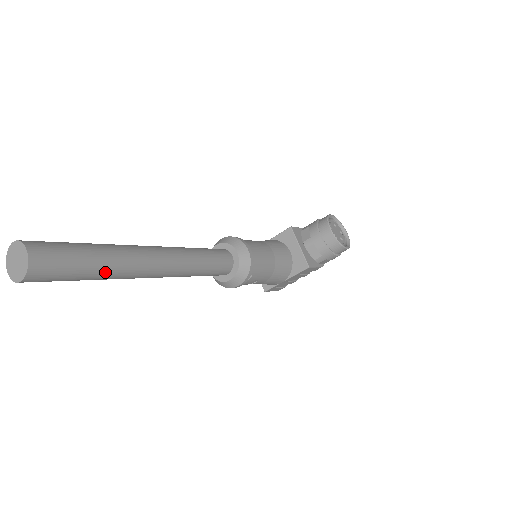
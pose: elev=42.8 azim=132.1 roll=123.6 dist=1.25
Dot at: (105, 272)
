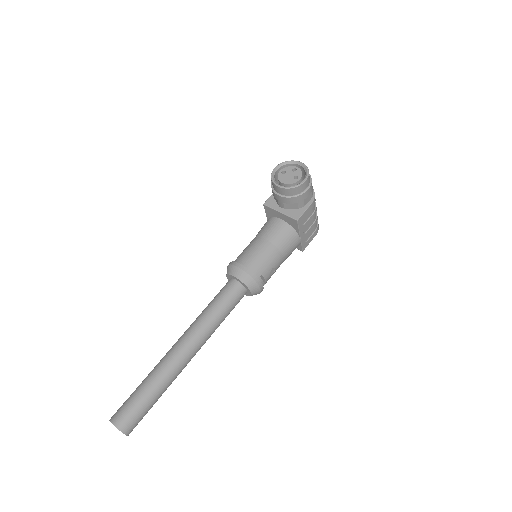
Dot at: (160, 388)
